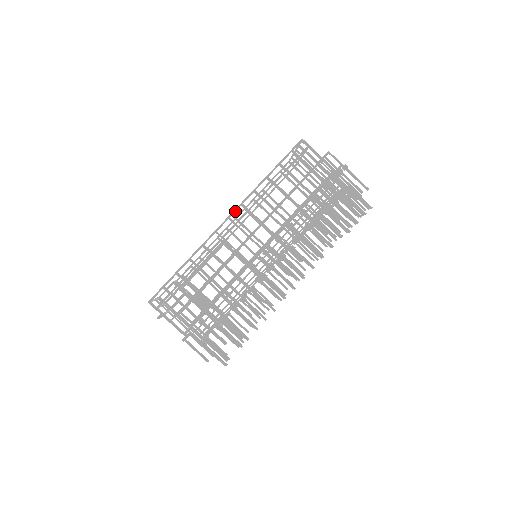
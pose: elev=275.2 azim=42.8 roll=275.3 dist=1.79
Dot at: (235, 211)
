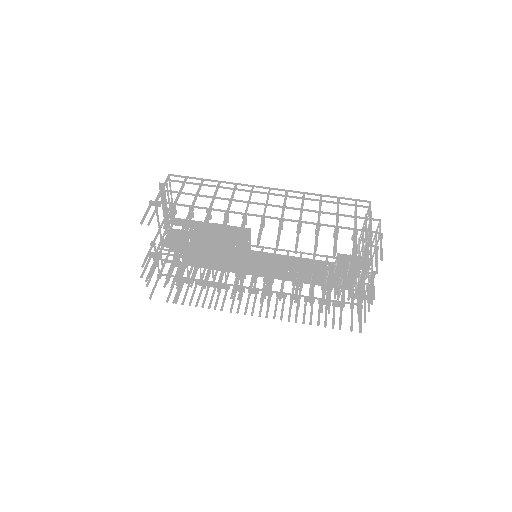
Dot at: (278, 189)
